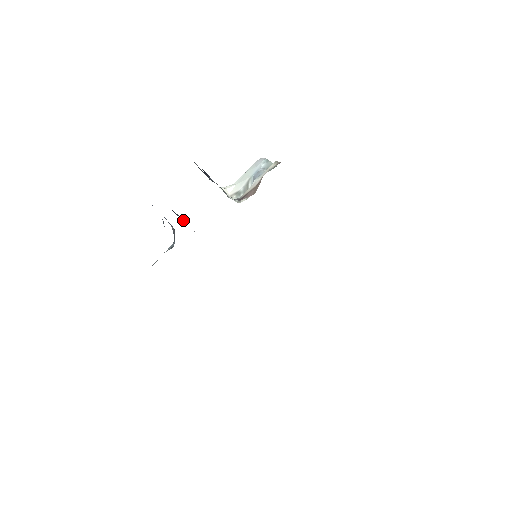
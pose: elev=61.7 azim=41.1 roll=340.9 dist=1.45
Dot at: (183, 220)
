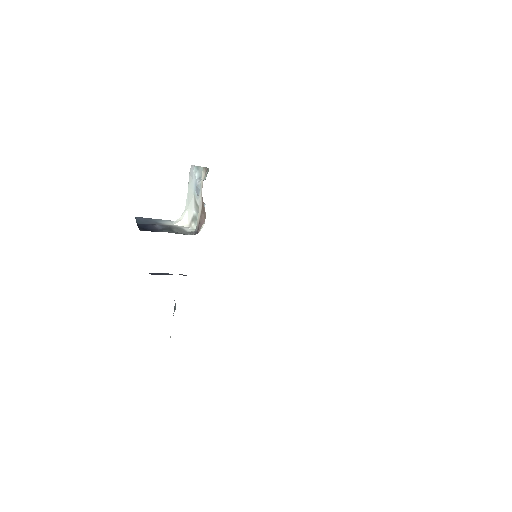
Dot at: (167, 274)
